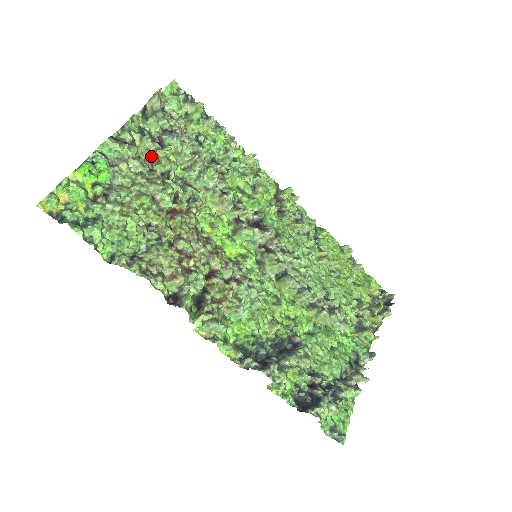
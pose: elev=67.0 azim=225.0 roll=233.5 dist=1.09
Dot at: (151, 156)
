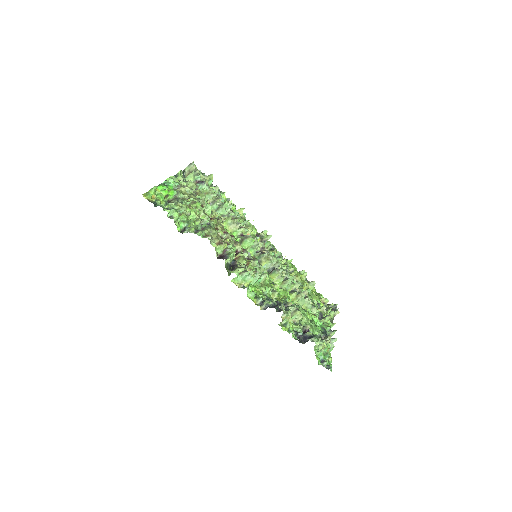
Dot at: occluded
